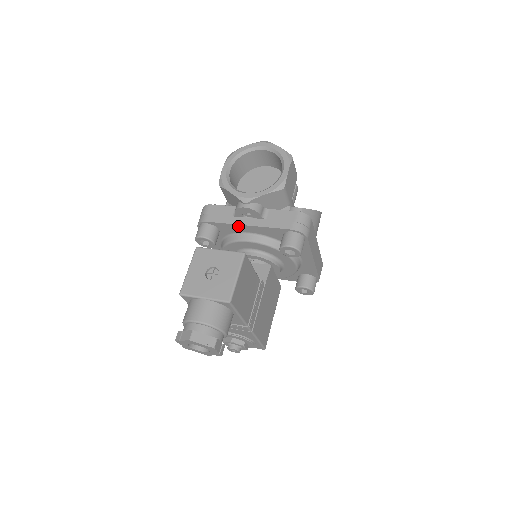
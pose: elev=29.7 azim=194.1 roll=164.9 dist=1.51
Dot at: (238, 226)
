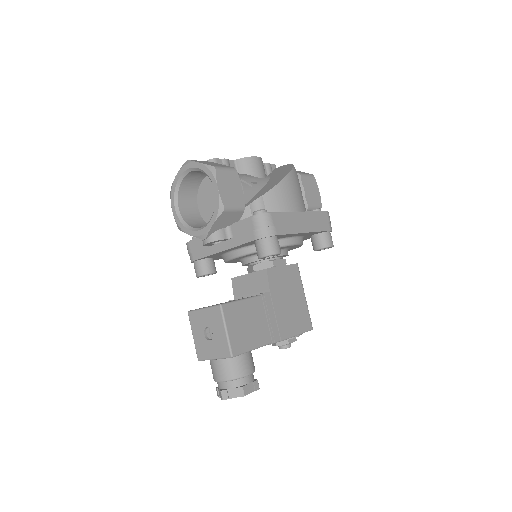
Dot at: (218, 253)
